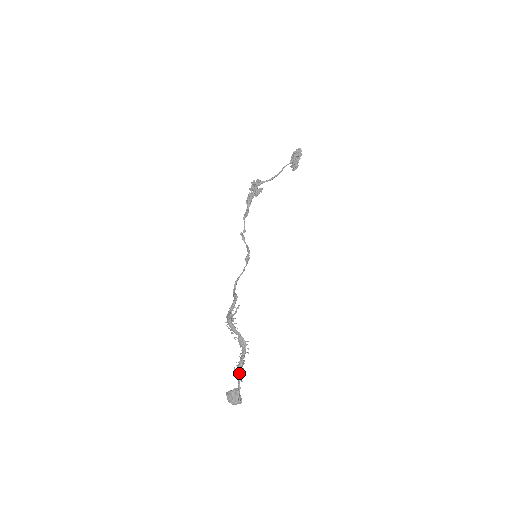
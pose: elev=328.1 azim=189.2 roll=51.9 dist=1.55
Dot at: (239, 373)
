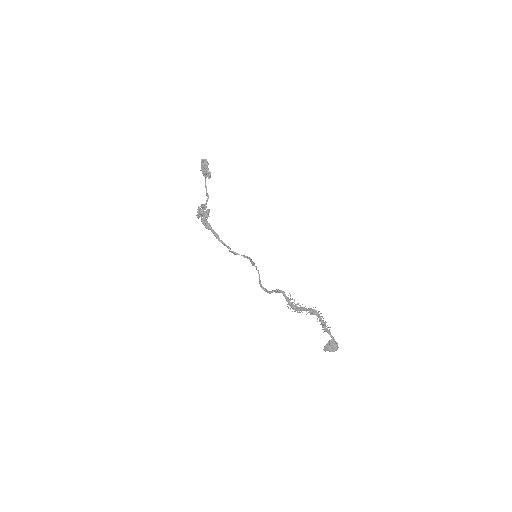
Dot at: (327, 330)
